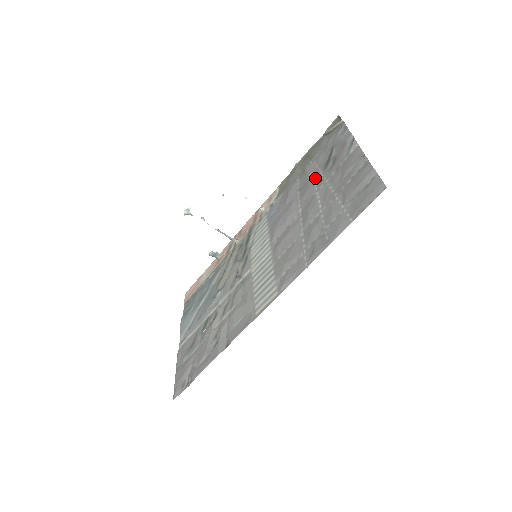
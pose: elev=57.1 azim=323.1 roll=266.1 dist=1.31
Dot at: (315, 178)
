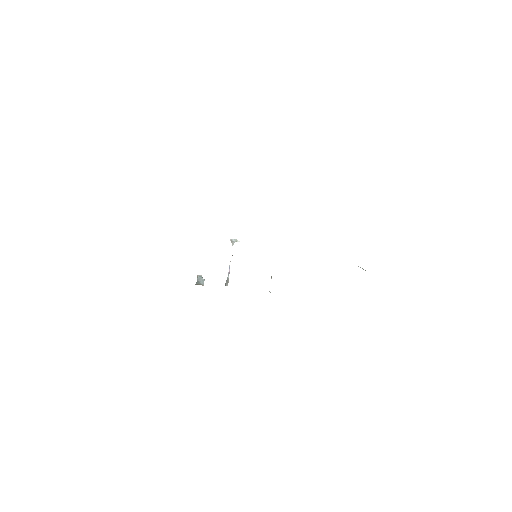
Dot at: occluded
